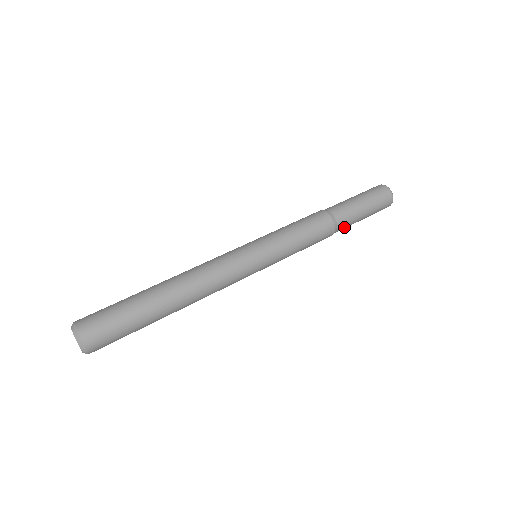
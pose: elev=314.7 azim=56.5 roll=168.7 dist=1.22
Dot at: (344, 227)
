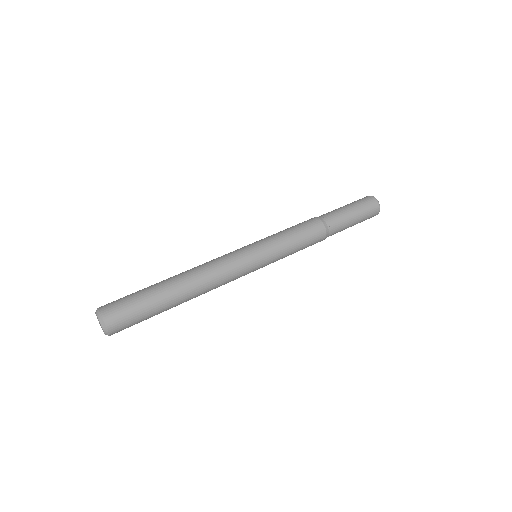
Dot at: occluded
